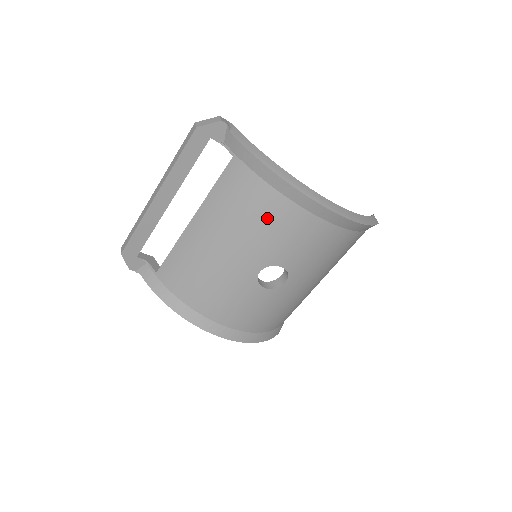
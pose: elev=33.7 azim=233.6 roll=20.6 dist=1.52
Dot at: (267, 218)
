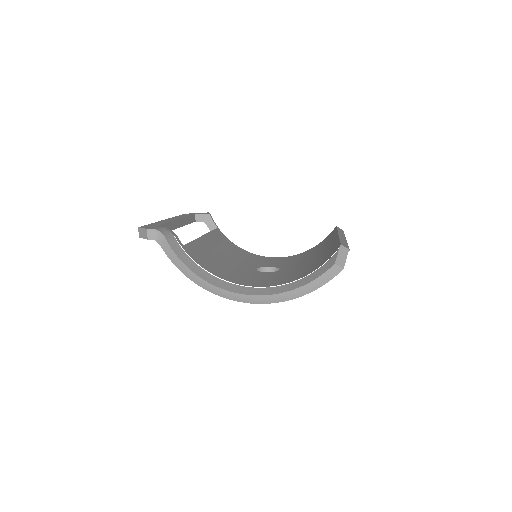
Dot at: occluded
